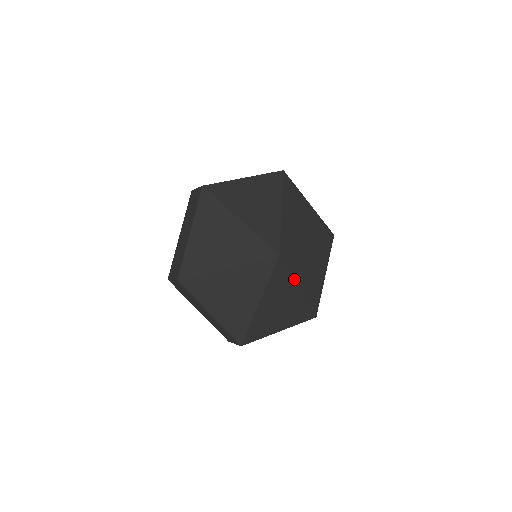
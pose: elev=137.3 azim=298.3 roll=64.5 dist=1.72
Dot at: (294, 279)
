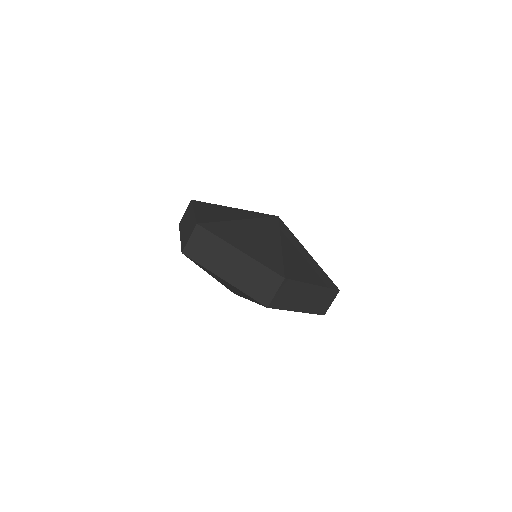
Dot at: (300, 243)
